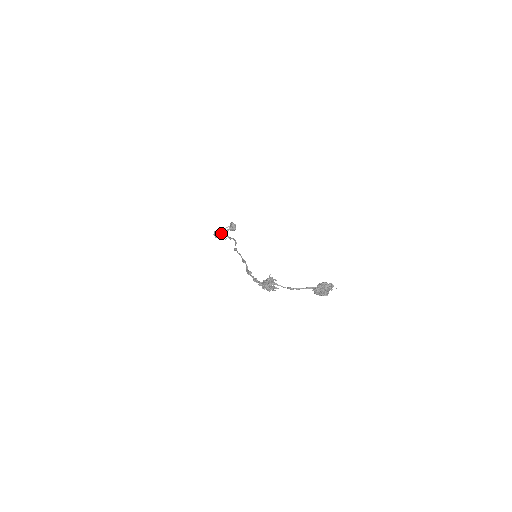
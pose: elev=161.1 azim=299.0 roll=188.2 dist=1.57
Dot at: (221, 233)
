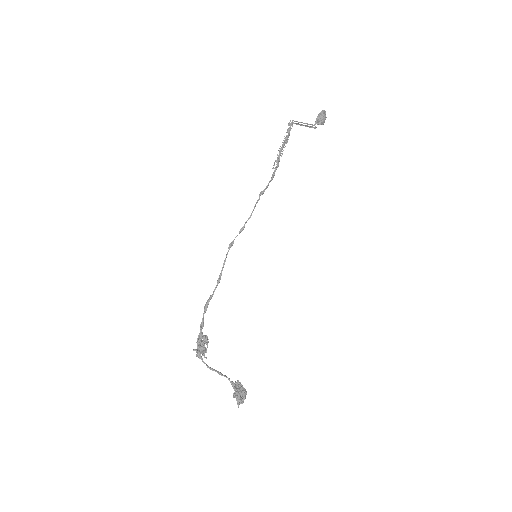
Dot at: (279, 150)
